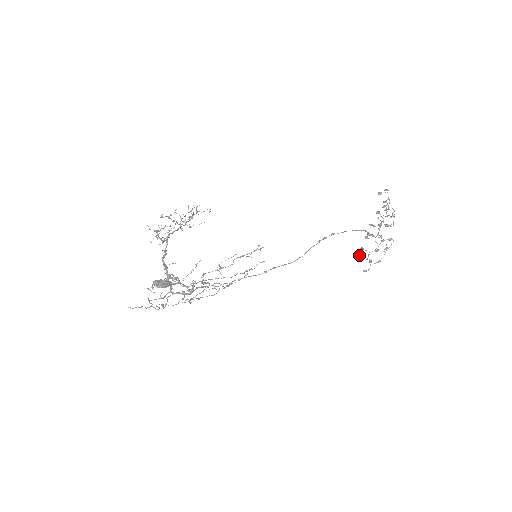
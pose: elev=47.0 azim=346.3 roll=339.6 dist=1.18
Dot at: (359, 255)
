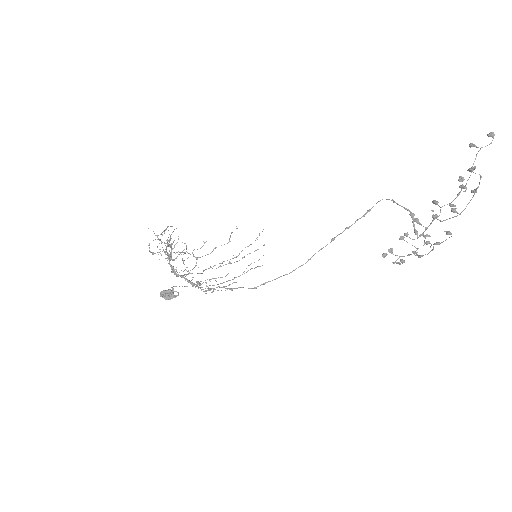
Dot at: occluded
